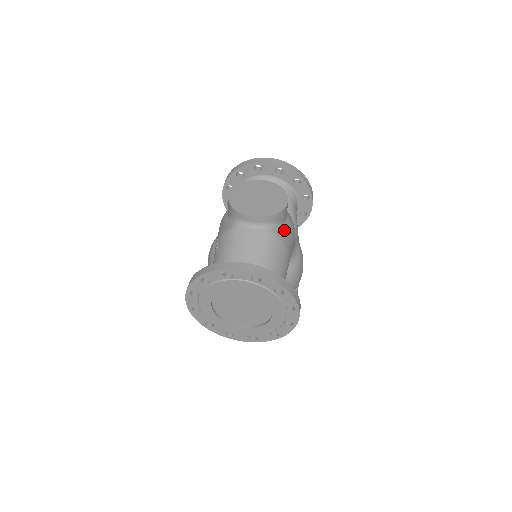
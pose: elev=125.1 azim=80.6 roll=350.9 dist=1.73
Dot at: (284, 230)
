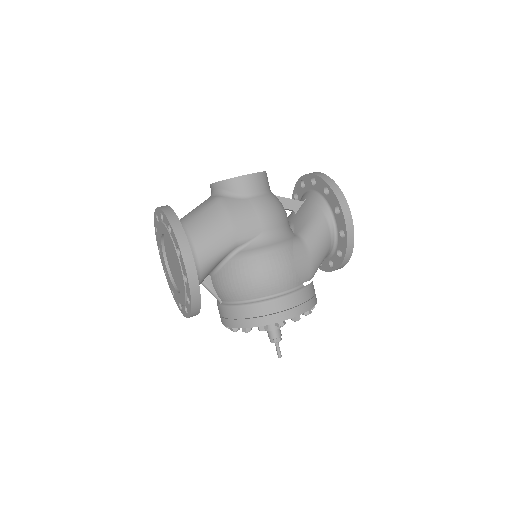
Dot at: (238, 202)
